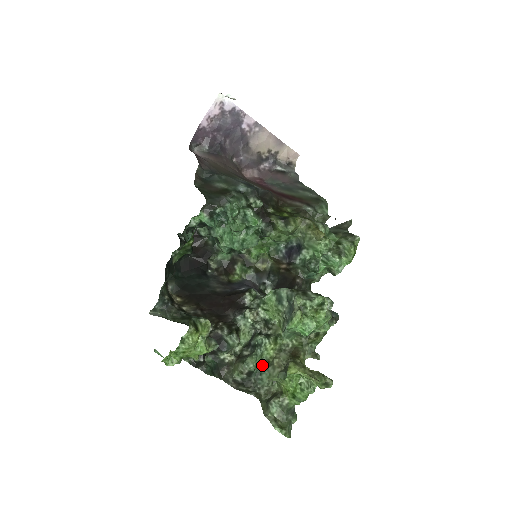
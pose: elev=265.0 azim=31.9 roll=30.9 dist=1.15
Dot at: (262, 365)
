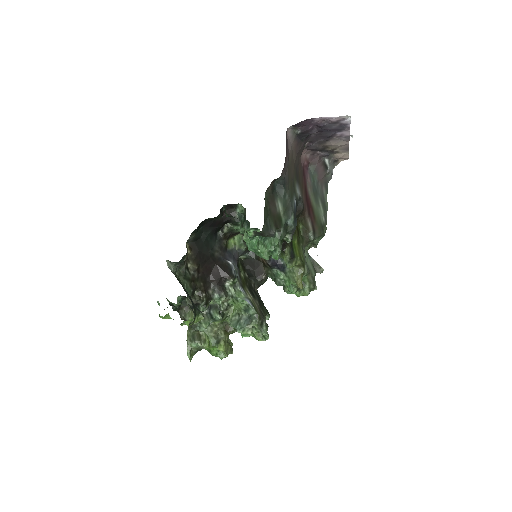
Dot at: occluded
